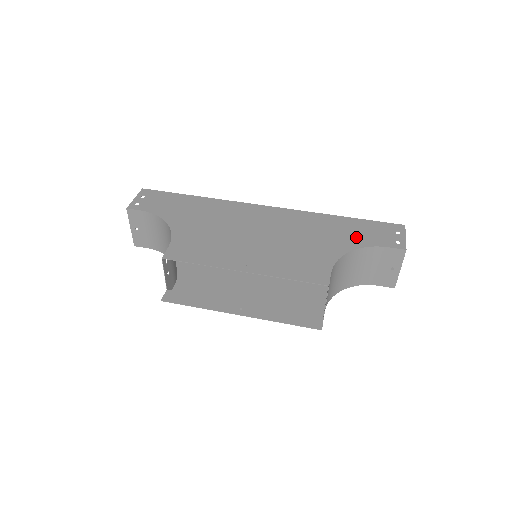
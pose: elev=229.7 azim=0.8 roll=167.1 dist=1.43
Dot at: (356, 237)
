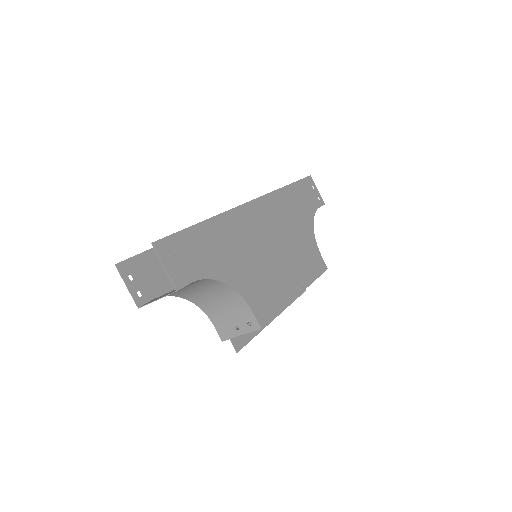
Dot at: (306, 207)
